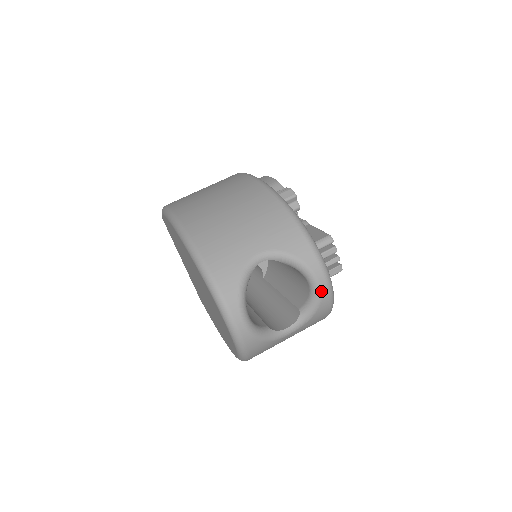
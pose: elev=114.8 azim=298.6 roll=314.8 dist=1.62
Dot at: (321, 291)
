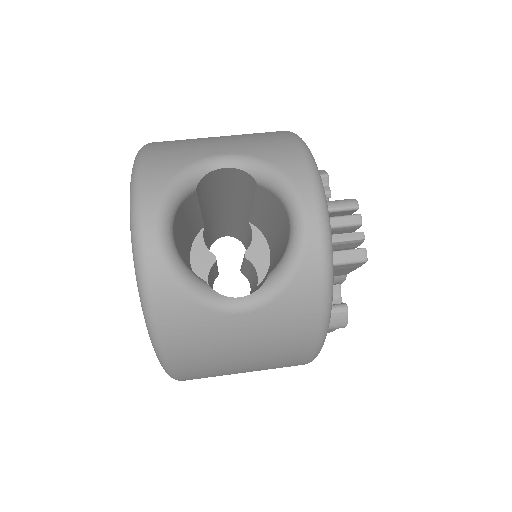
Dot at: (306, 233)
